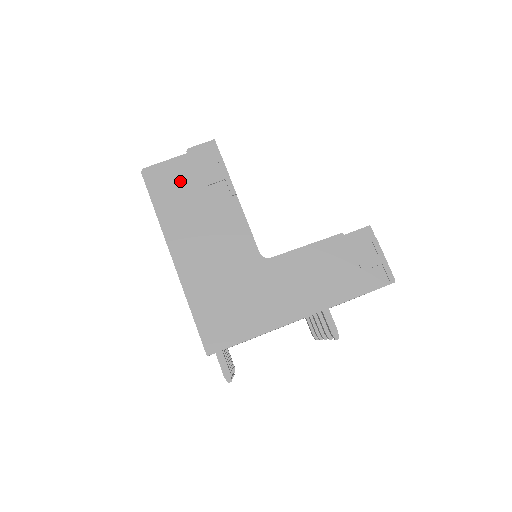
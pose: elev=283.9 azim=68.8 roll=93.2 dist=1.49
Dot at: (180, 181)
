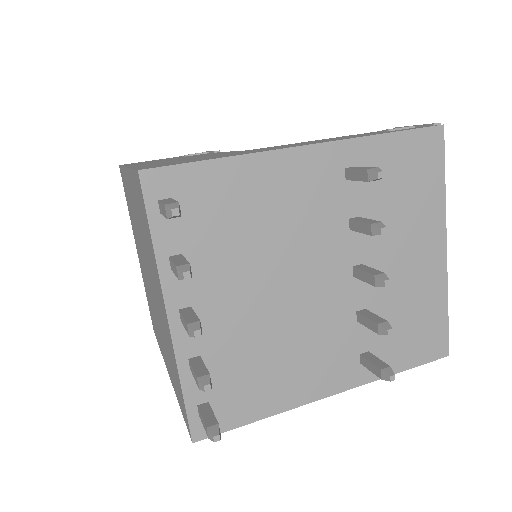
Dot at: occluded
